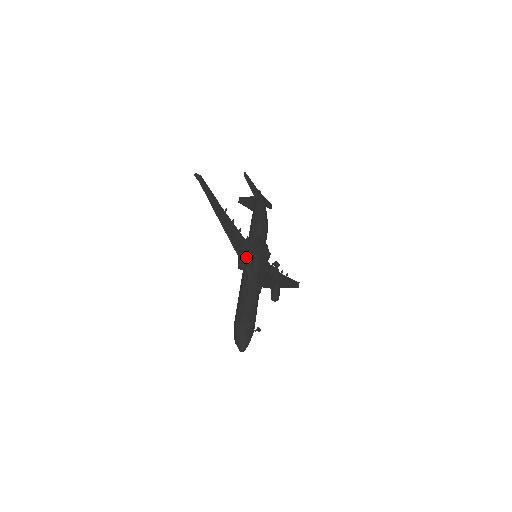
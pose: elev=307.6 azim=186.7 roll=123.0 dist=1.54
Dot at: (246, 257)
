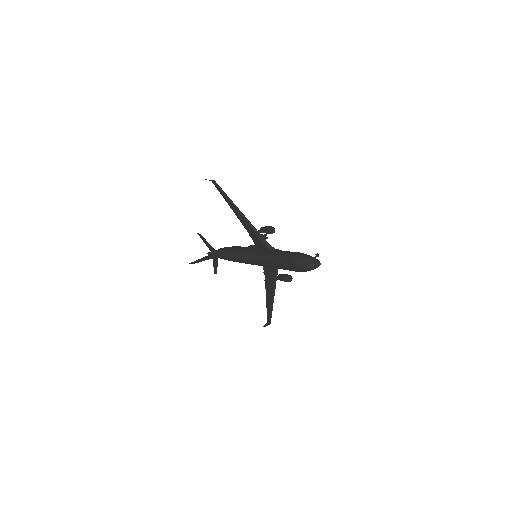
Dot at: occluded
